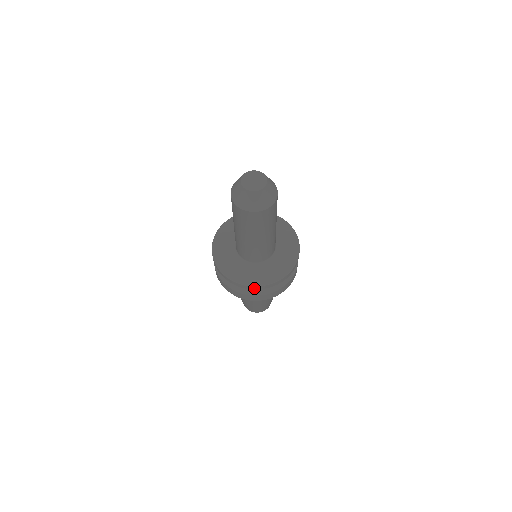
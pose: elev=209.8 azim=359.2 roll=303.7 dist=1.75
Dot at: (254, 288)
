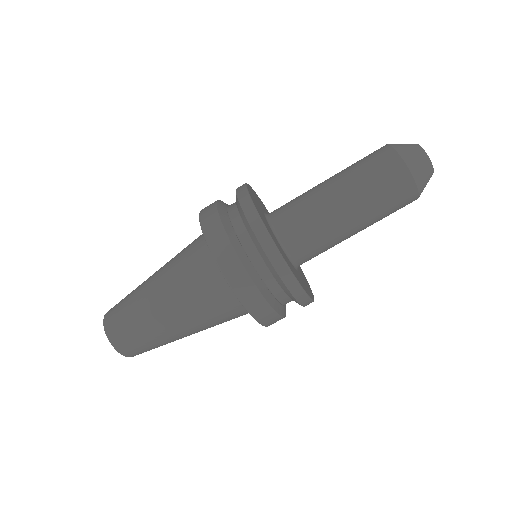
Dot at: (280, 269)
